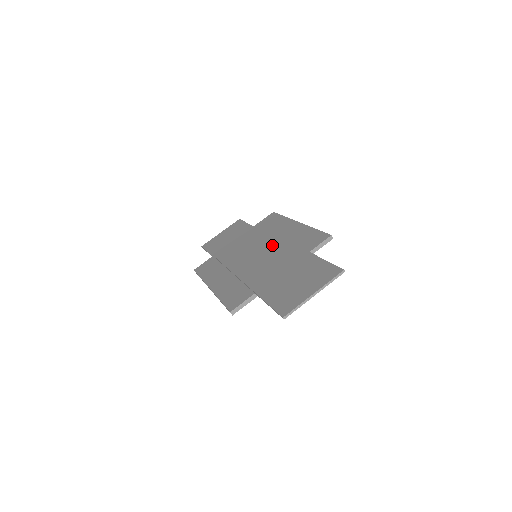
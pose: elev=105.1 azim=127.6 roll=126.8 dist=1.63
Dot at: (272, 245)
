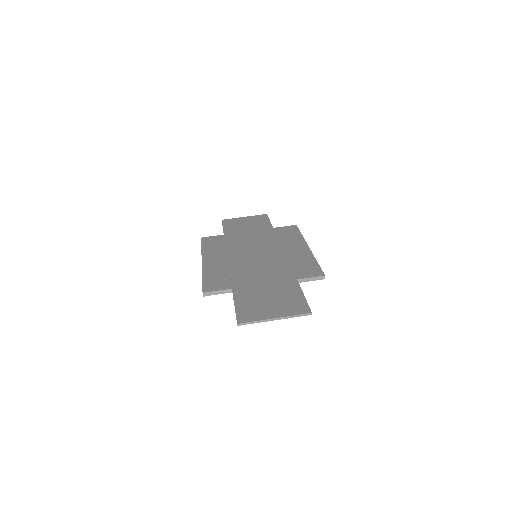
Dot at: (274, 254)
